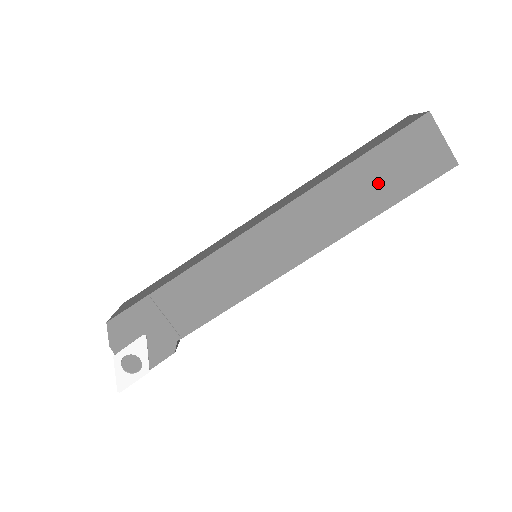
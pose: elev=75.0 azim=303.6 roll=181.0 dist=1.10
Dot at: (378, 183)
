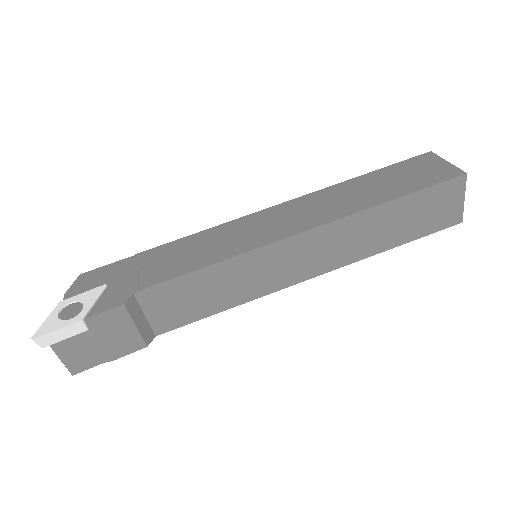
Dot at: (384, 185)
